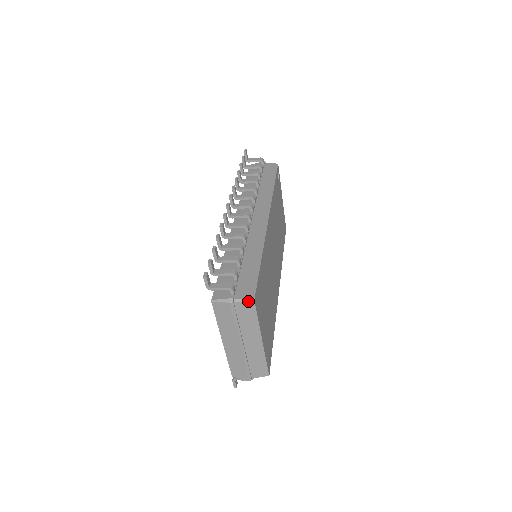
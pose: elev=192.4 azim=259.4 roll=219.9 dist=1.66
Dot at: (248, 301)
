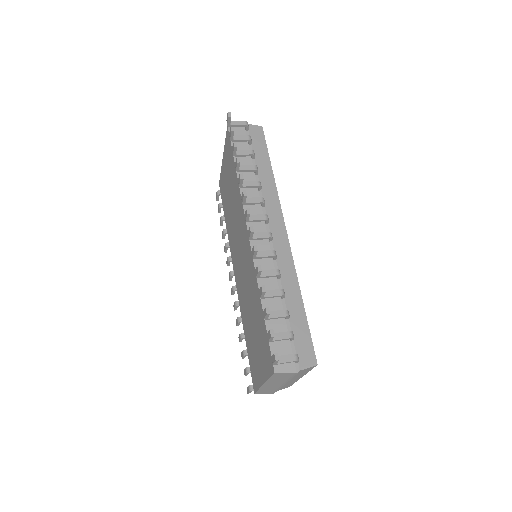
Dot at: (312, 367)
